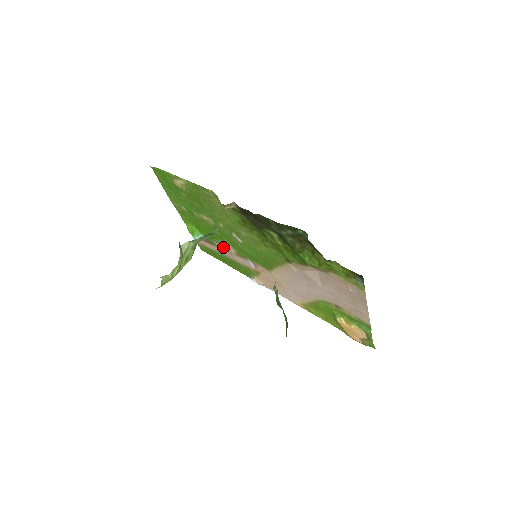
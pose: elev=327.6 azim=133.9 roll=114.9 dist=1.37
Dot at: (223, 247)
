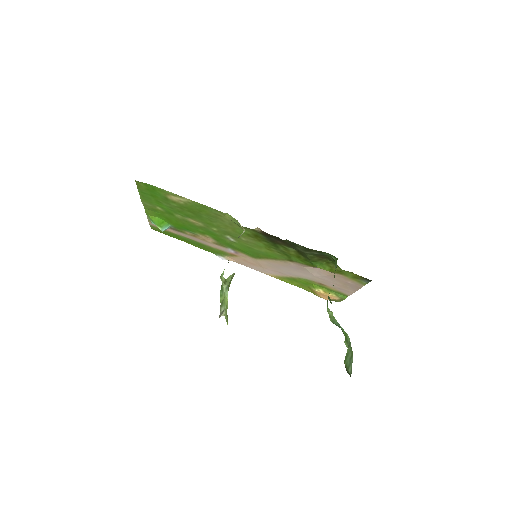
Dot at: (197, 236)
